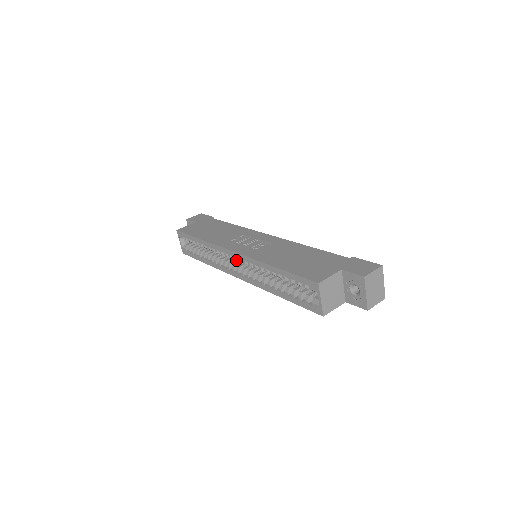
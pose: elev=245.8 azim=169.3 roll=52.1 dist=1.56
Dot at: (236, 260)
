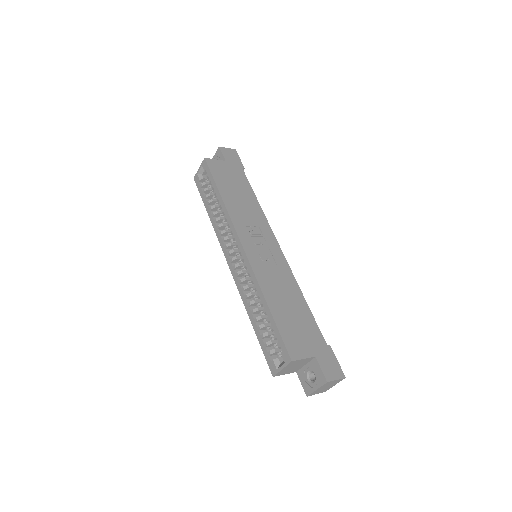
Dot at: occluded
